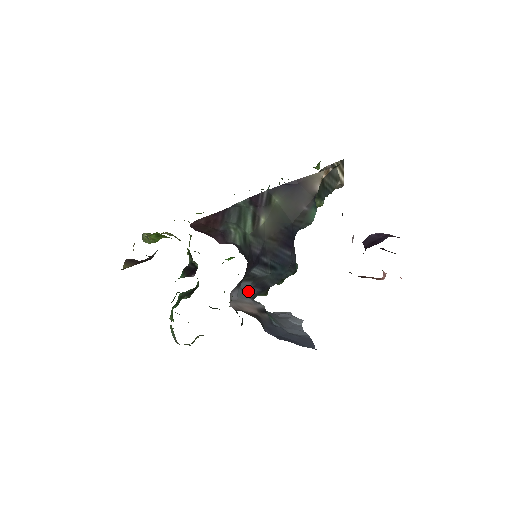
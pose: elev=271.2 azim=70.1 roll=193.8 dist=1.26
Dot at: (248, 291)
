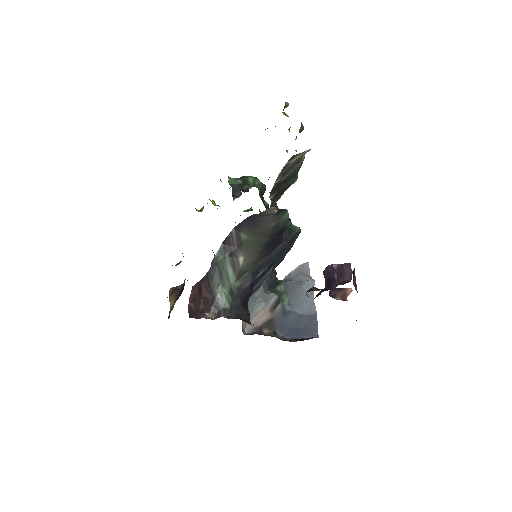
Dot at: (260, 290)
